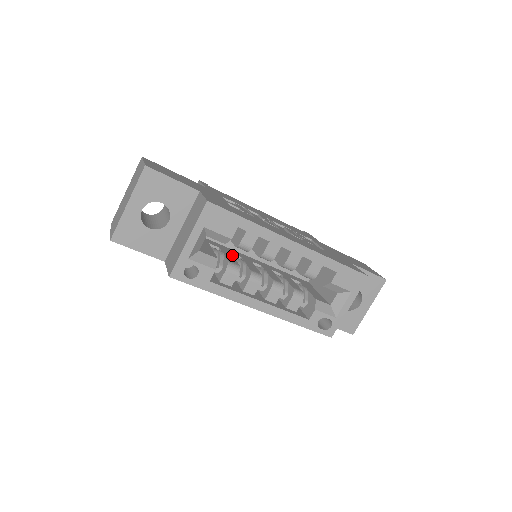
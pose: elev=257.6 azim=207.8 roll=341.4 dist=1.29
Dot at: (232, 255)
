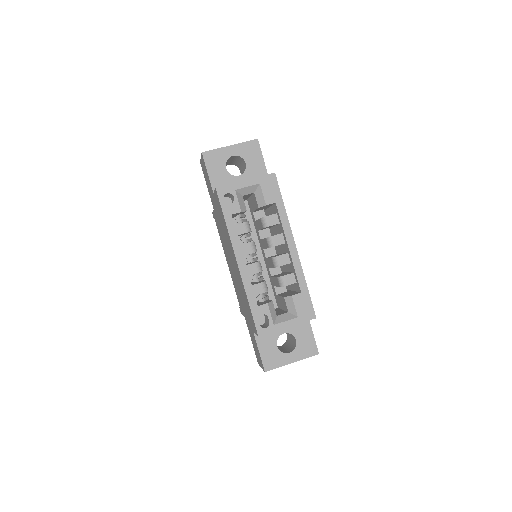
Dot at: occluded
